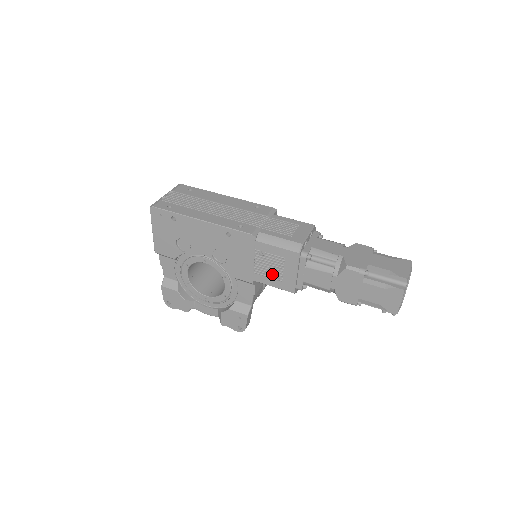
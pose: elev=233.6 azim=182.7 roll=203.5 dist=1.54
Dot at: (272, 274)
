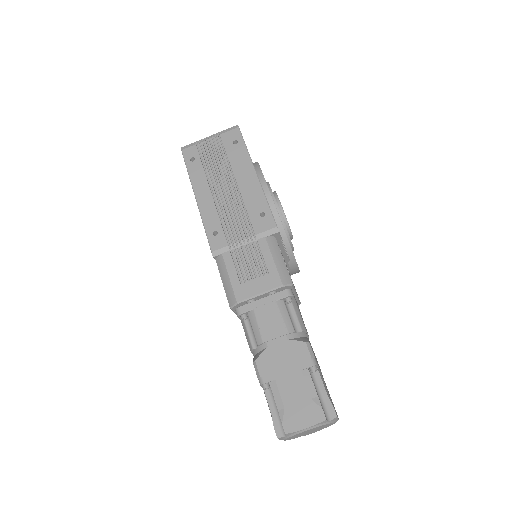
Dot at: occluded
